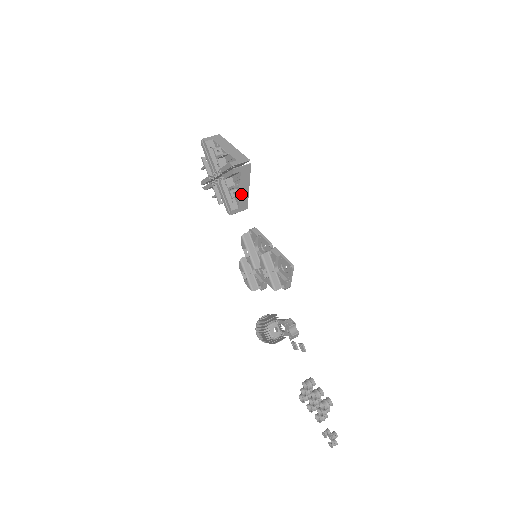
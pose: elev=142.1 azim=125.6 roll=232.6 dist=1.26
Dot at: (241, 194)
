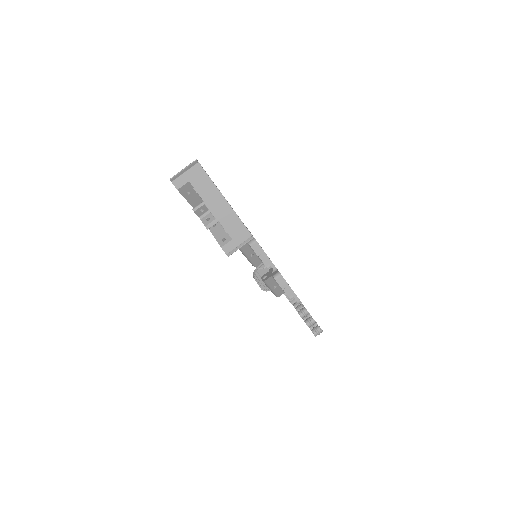
Dot at: occluded
